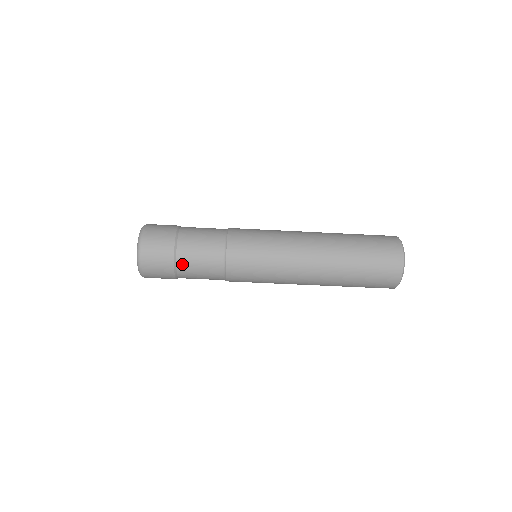
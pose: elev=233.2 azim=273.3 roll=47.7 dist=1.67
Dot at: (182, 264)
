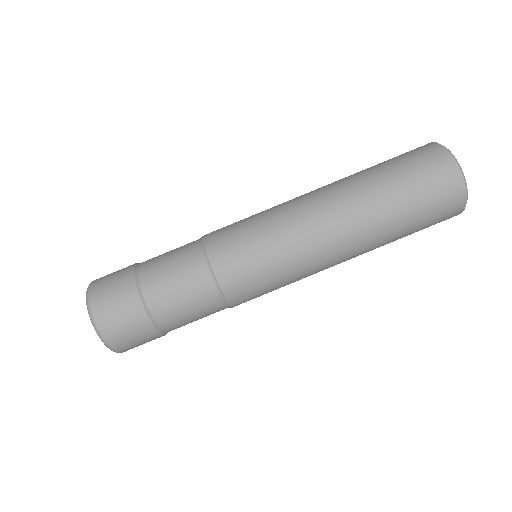
Dot at: (161, 315)
